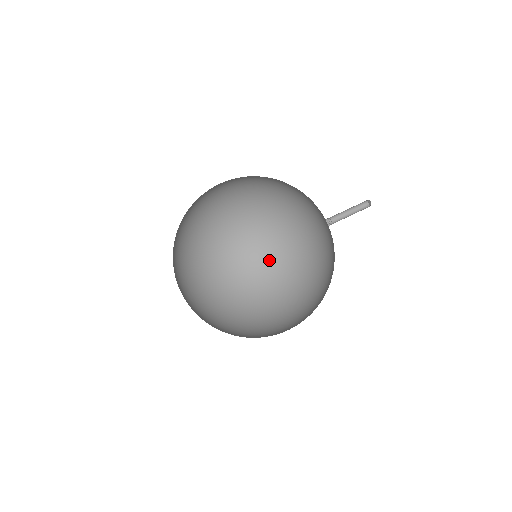
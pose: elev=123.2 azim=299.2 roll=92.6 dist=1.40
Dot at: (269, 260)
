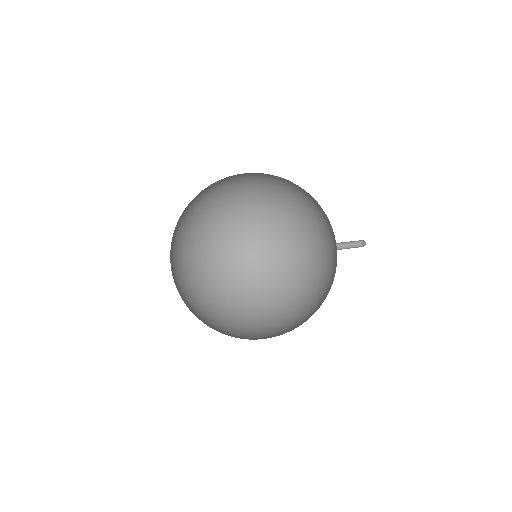
Dot at: (249, 255)
